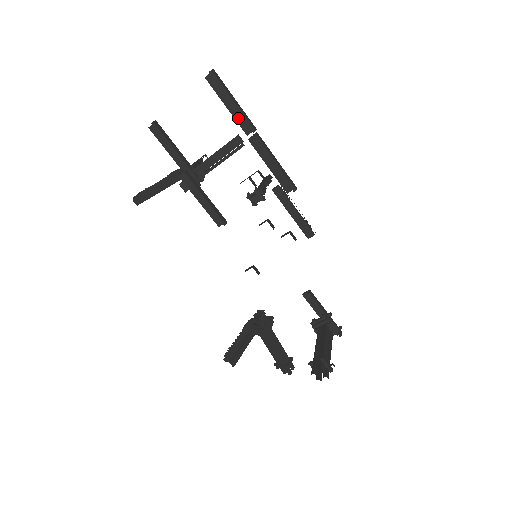
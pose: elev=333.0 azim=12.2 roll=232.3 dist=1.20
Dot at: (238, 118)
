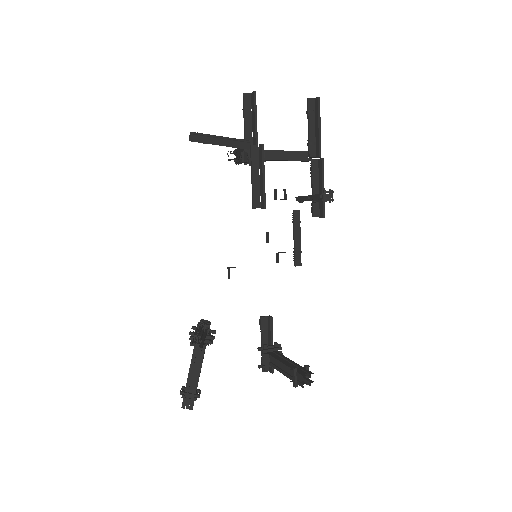
Dot at: (311, 141)
